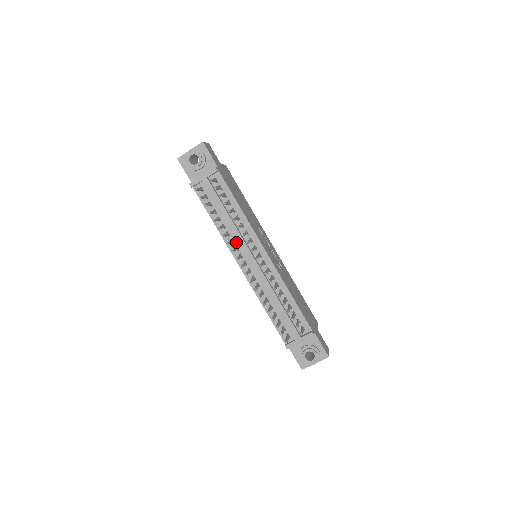
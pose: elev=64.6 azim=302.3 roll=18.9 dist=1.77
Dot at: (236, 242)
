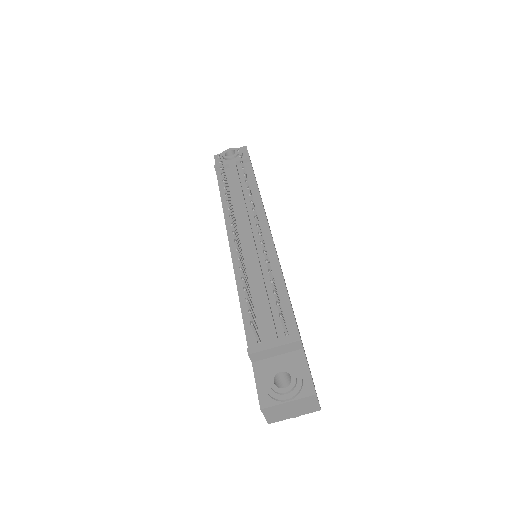
Dot at: (238, 220)
